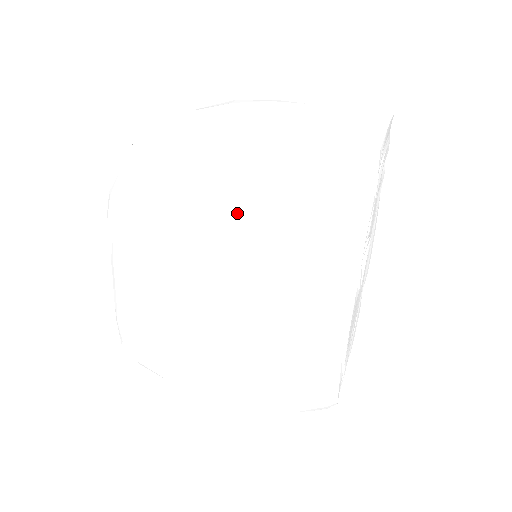
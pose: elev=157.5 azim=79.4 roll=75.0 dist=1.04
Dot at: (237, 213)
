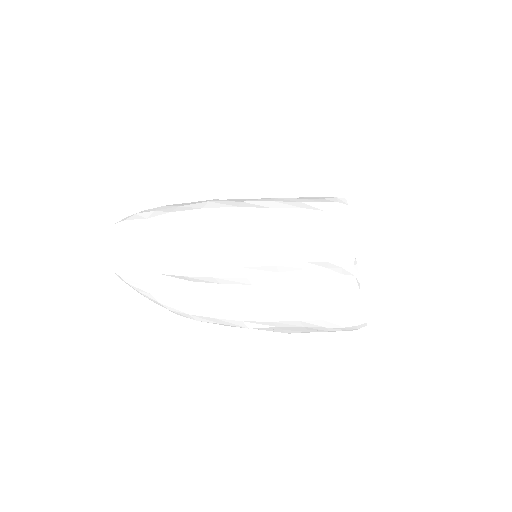
Dot at: occluded
